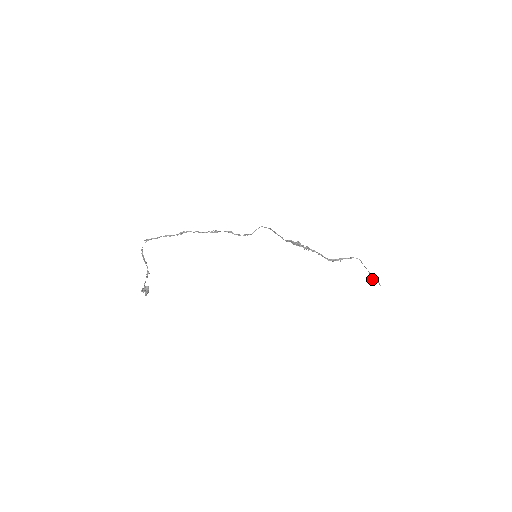
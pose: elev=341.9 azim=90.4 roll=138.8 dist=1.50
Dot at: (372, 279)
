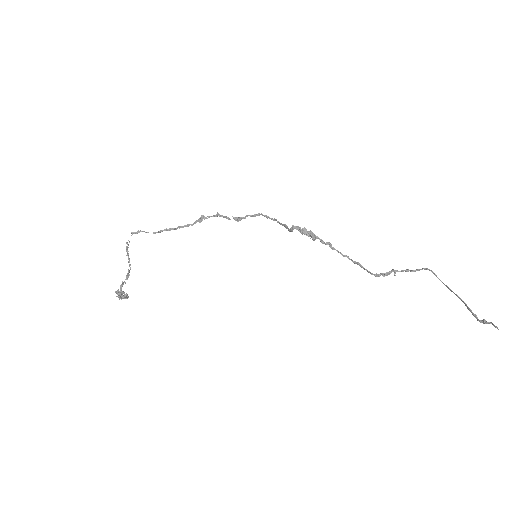
Dot at: (479, 321)
